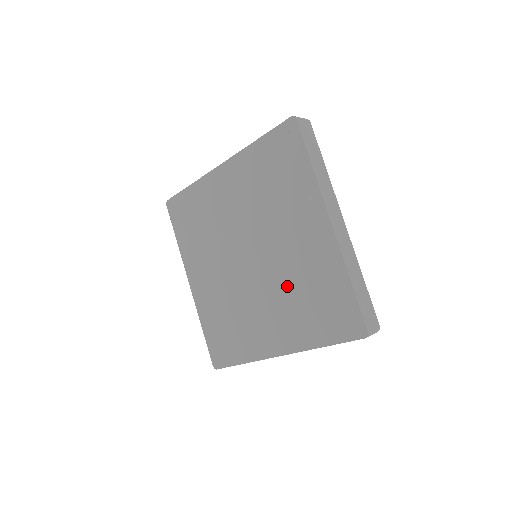
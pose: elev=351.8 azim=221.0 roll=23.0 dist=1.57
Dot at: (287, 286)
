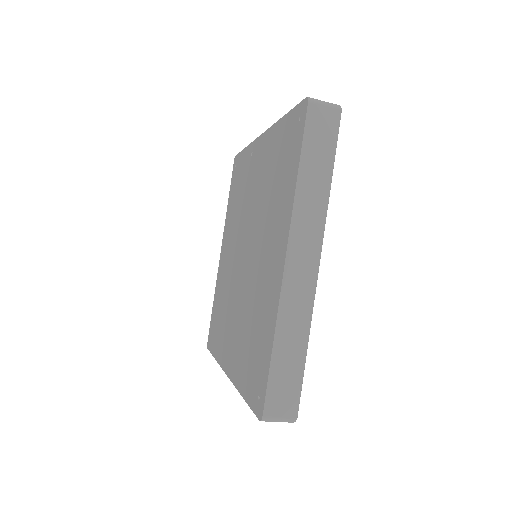
Dot at: (264, 209)
